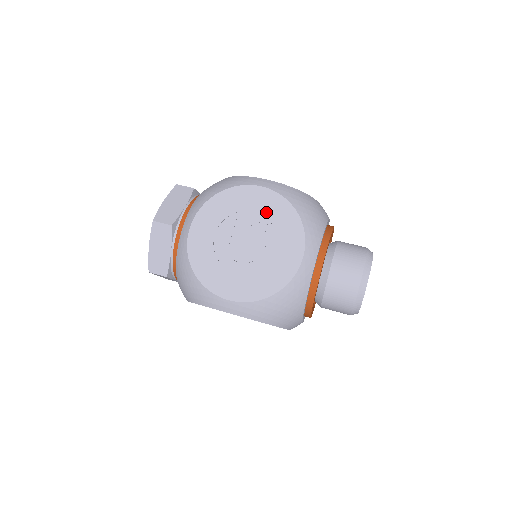
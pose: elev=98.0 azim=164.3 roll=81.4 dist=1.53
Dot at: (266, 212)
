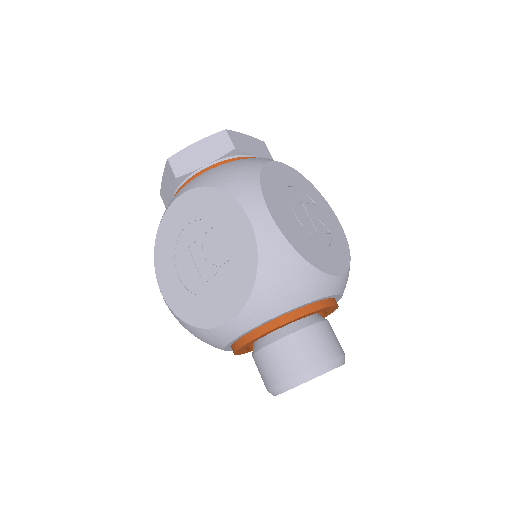
Dot at: (234, 249)
